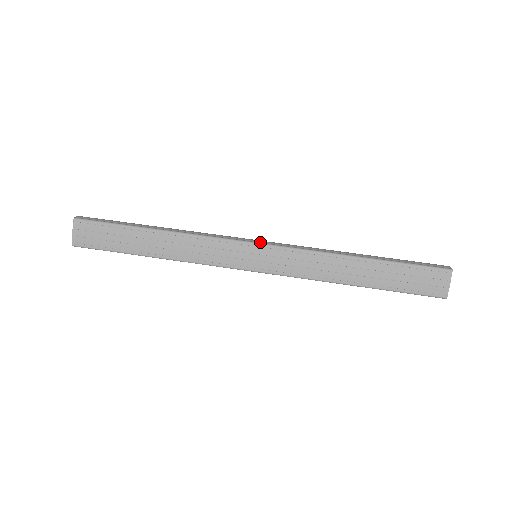
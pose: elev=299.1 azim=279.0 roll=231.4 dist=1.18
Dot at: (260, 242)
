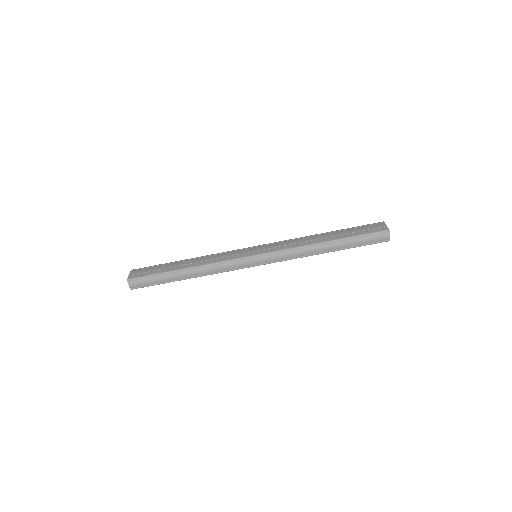
Dot at: (259, 264)
